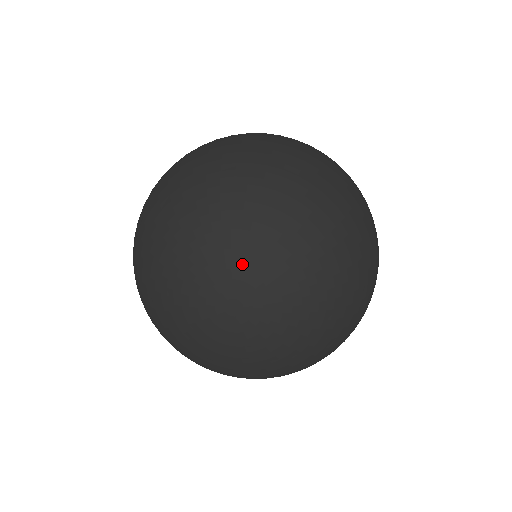
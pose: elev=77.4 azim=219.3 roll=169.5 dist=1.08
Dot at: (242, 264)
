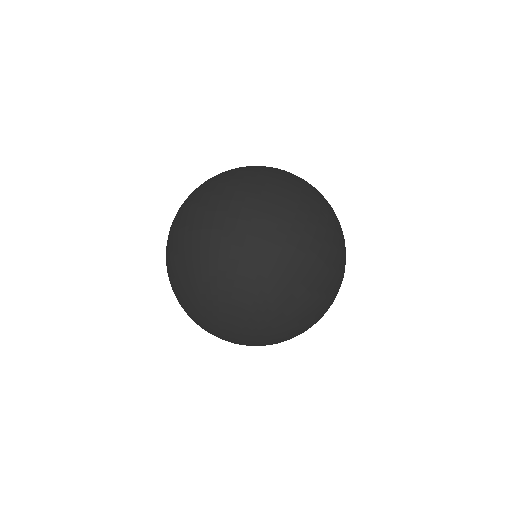
Dot at: (231, 321)
